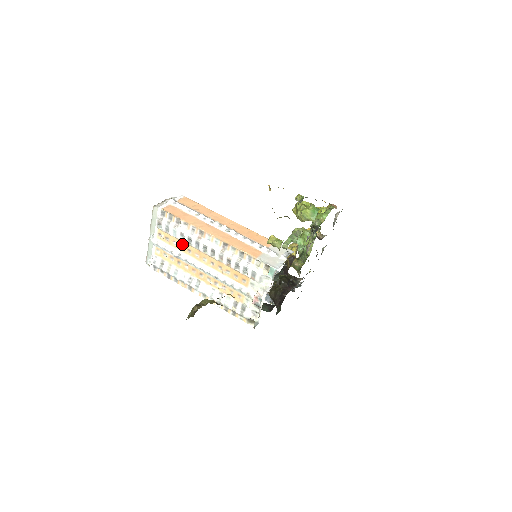
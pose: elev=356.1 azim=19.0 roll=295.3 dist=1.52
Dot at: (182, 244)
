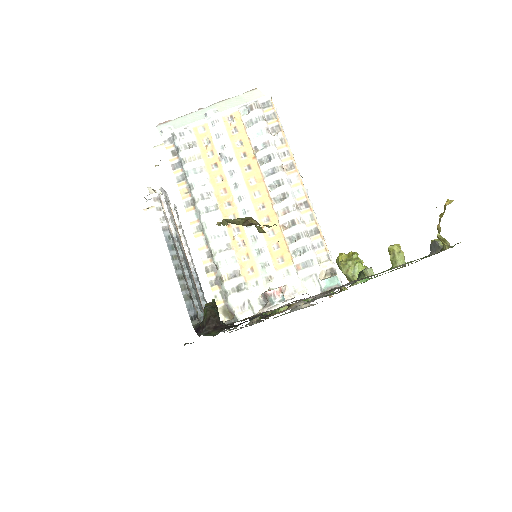
Dot at: (249, 153)
